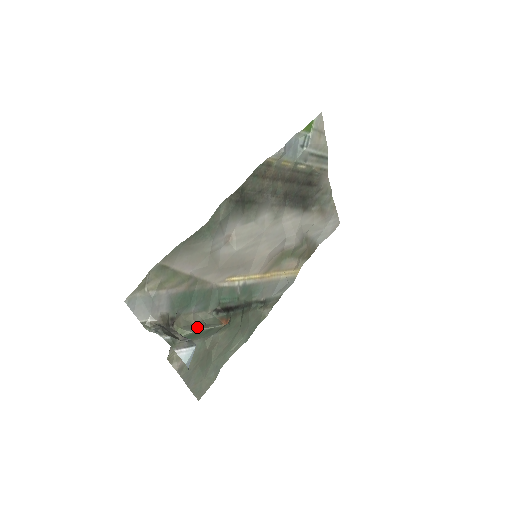
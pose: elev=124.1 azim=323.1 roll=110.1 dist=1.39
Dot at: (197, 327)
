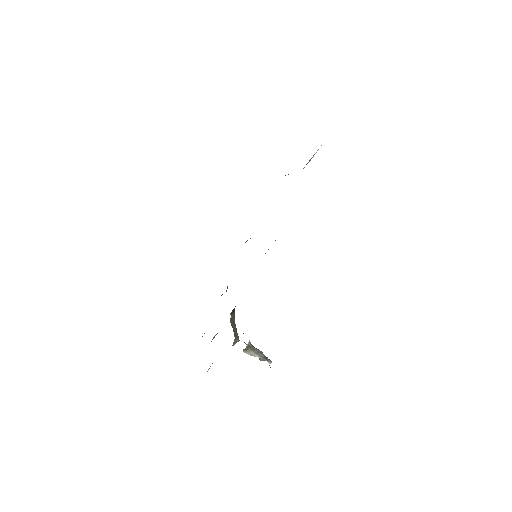
Dot at: (236, 333)
